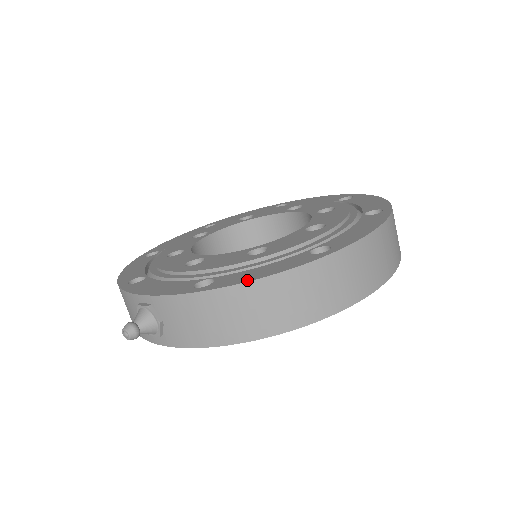
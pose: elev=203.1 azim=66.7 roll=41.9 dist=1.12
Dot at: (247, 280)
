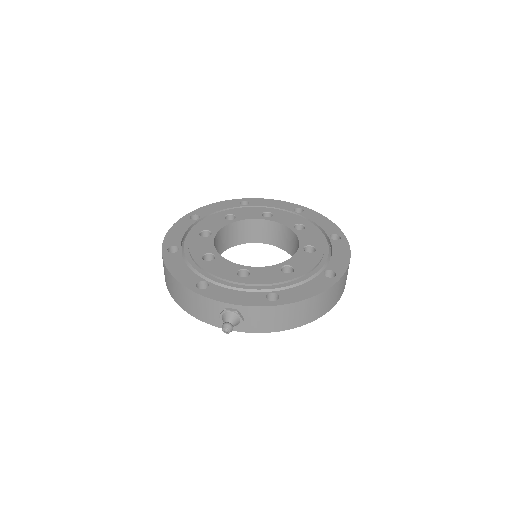
Dot at: (304, 298)
